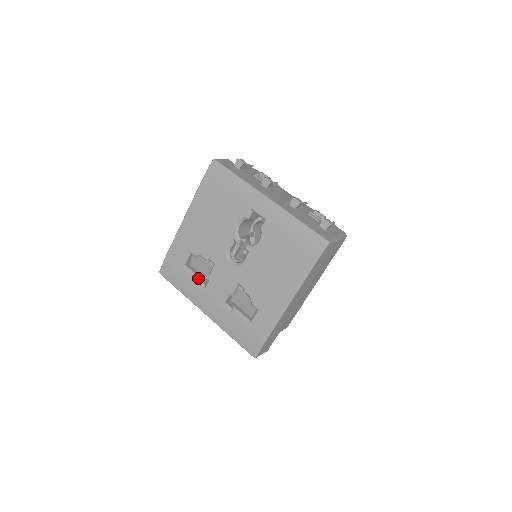
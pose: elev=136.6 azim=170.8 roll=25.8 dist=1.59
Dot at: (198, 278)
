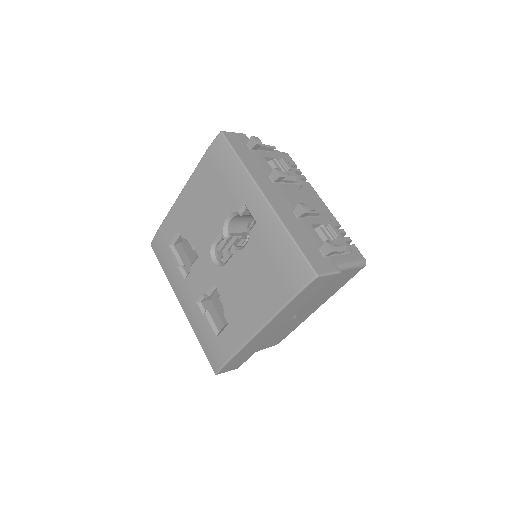
Dot at: (182, 265)
